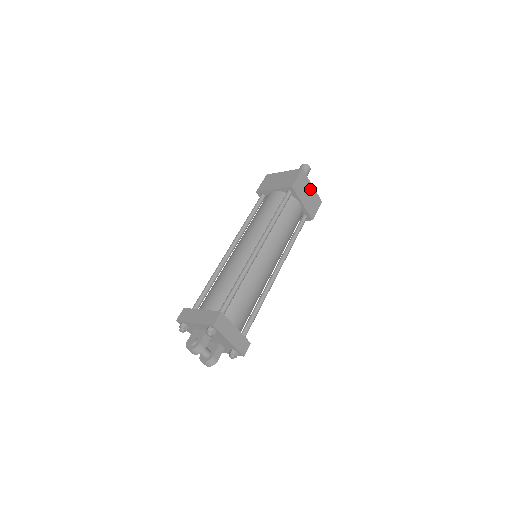
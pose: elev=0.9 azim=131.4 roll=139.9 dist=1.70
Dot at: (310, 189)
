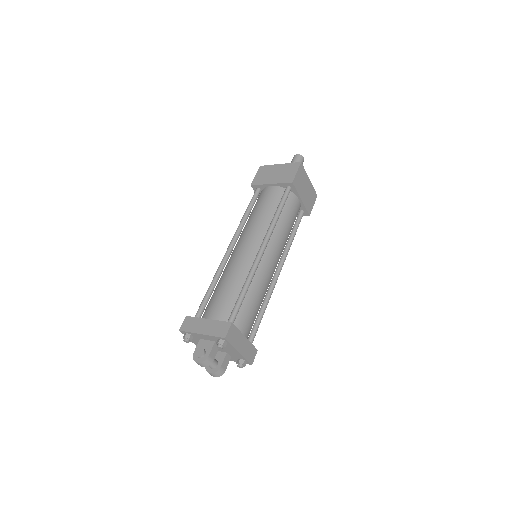
Dot at: (307, 183)
